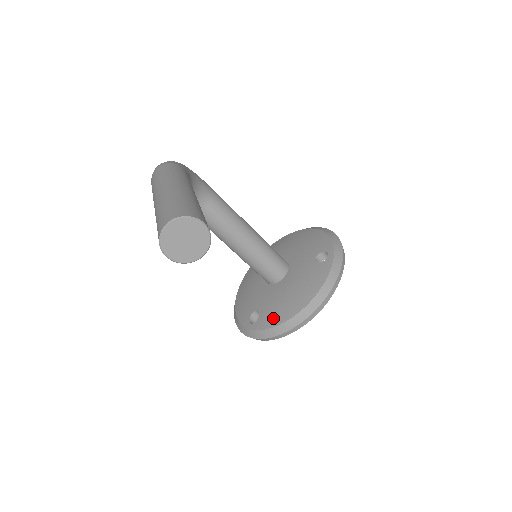
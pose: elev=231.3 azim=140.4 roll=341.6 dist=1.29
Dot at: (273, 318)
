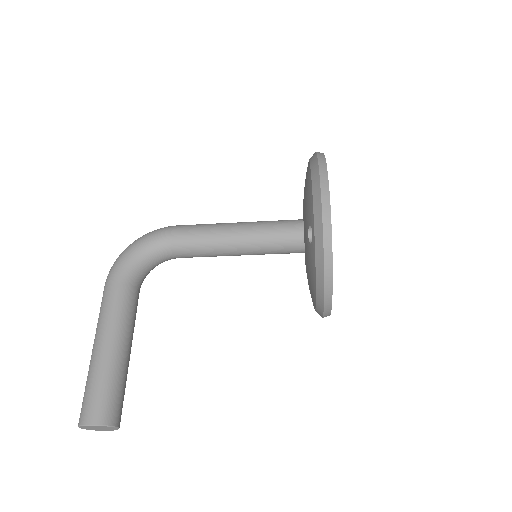
Dot at: occluded
